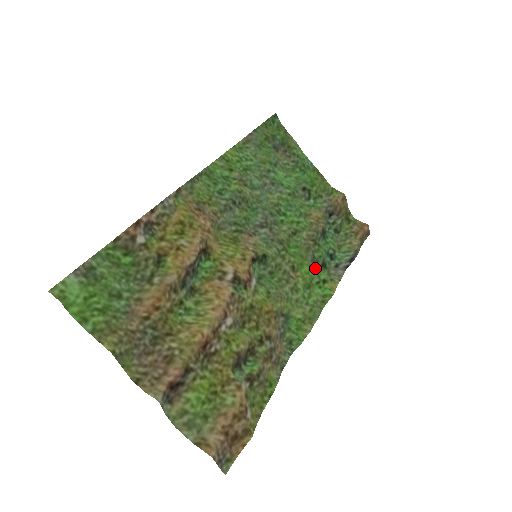
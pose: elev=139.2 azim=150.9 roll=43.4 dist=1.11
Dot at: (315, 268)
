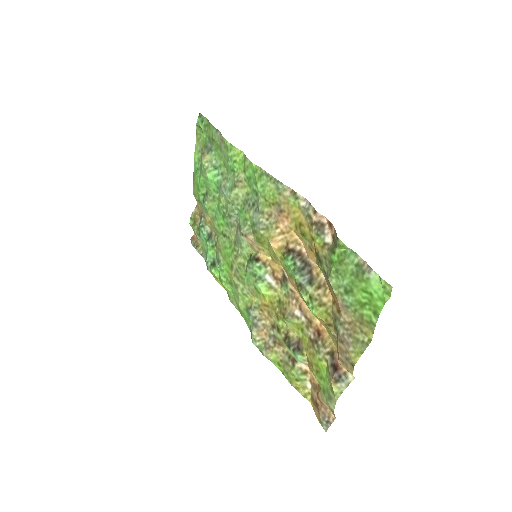
Dot at: (219, 267)
